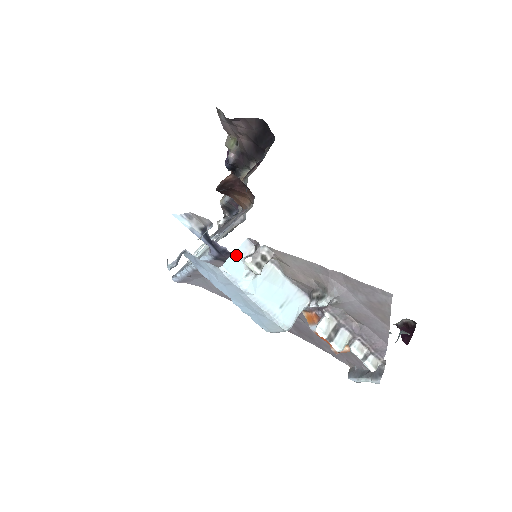
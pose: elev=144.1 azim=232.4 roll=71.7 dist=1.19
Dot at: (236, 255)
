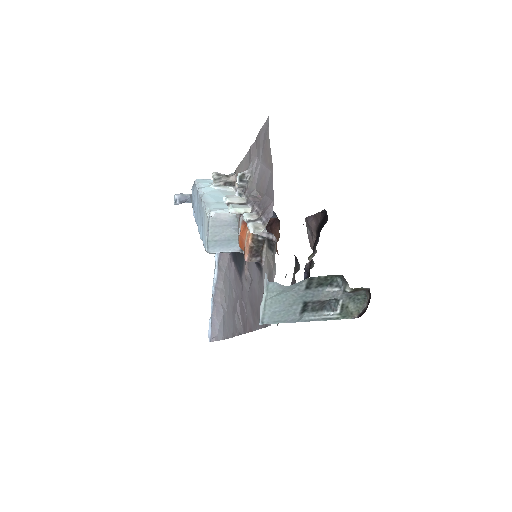
Dot at: occluded
